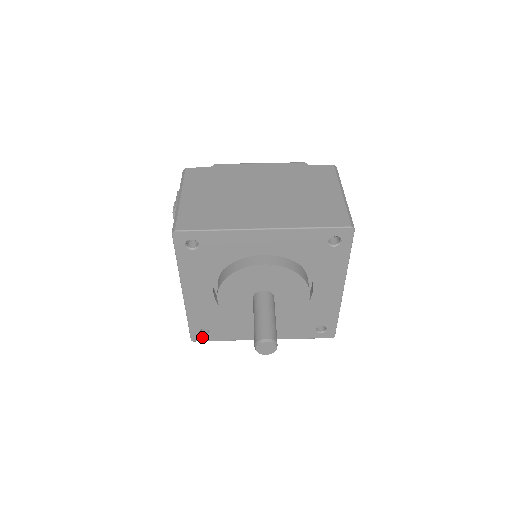
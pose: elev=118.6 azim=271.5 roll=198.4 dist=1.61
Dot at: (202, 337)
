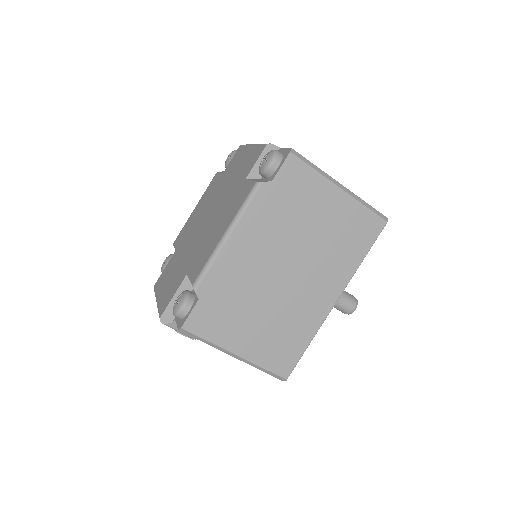
Dot at: occluded
